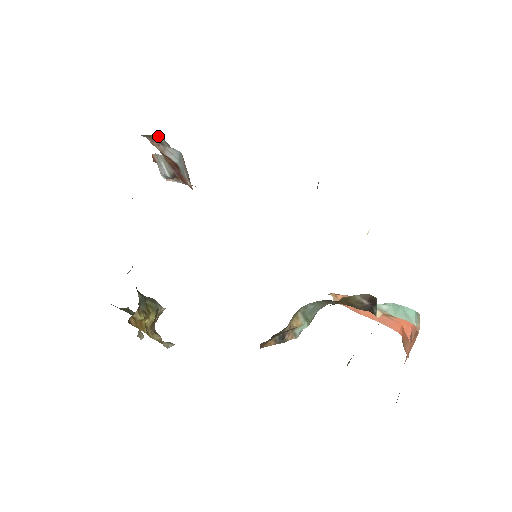
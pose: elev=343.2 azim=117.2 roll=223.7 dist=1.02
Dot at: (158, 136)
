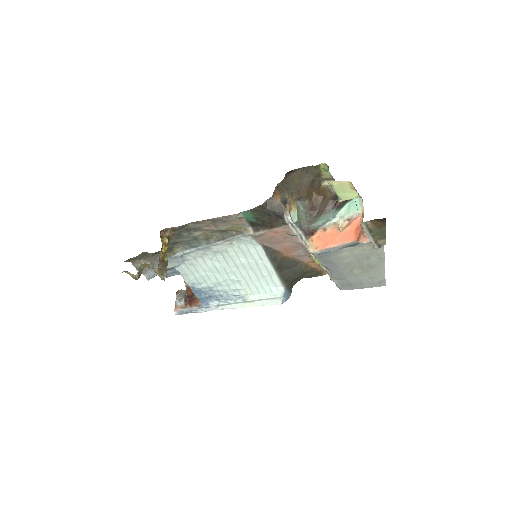
Dot at: occluded
